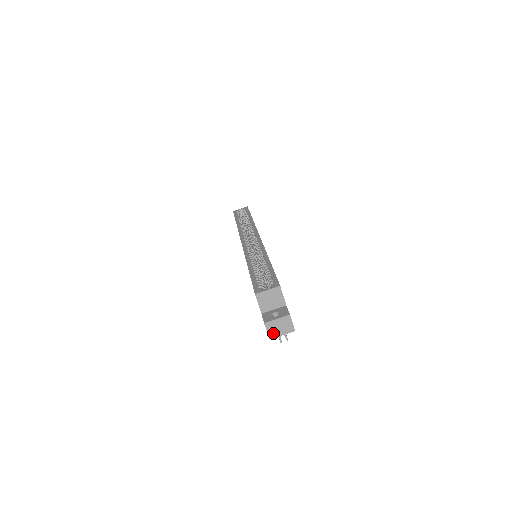
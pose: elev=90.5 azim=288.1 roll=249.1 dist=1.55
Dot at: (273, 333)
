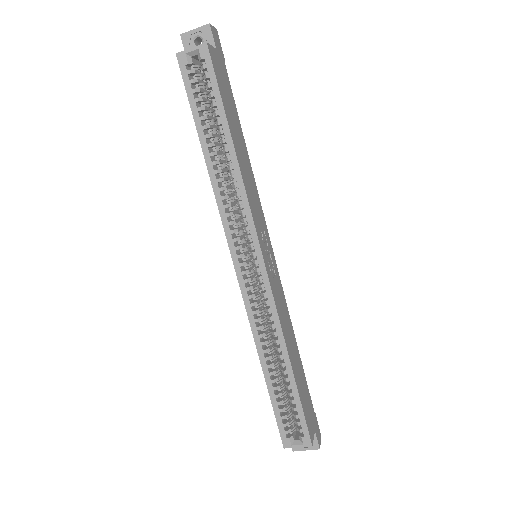
Dot at: occluded
